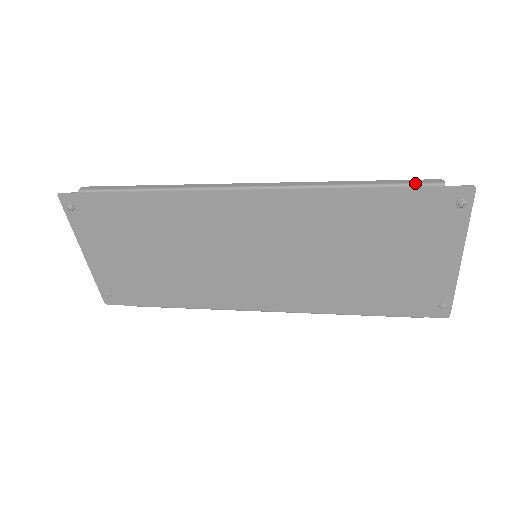
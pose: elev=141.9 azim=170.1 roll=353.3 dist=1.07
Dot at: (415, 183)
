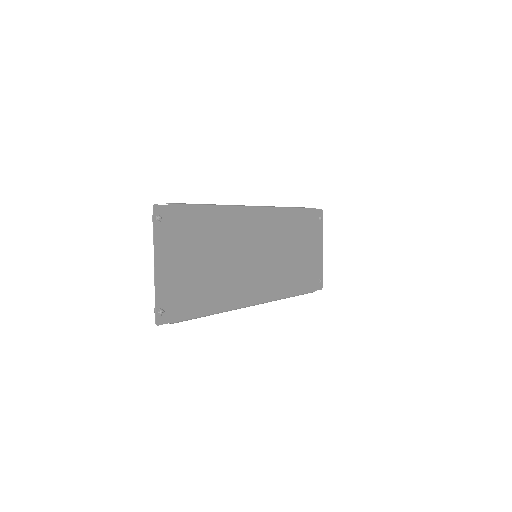
Dot at: occluded
